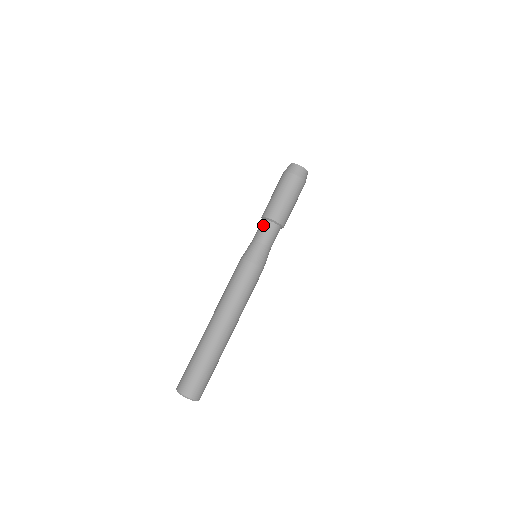
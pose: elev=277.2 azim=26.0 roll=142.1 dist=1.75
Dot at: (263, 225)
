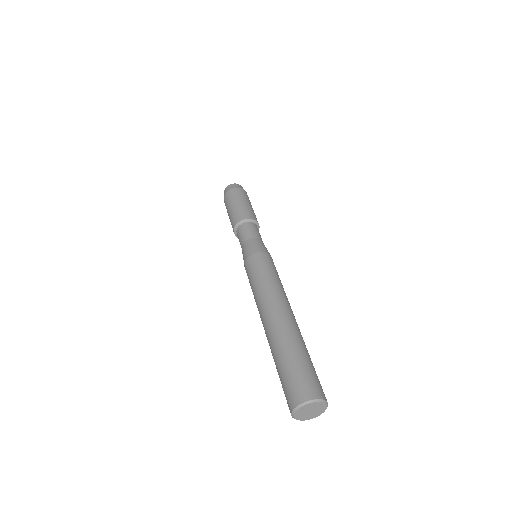
Dot at: (249, 226)
